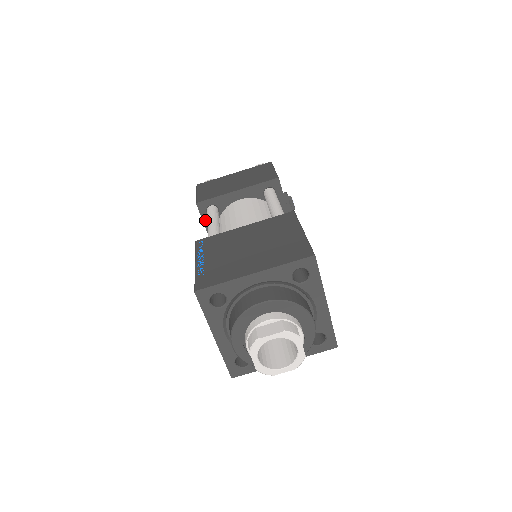
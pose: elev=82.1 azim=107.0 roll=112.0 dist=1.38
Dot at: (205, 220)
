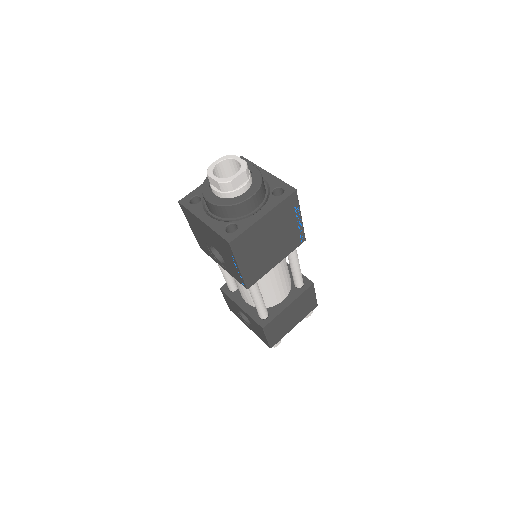
Dot at: (231, 296)
